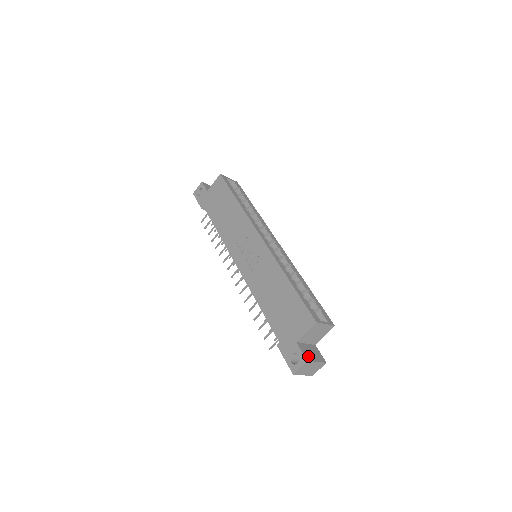
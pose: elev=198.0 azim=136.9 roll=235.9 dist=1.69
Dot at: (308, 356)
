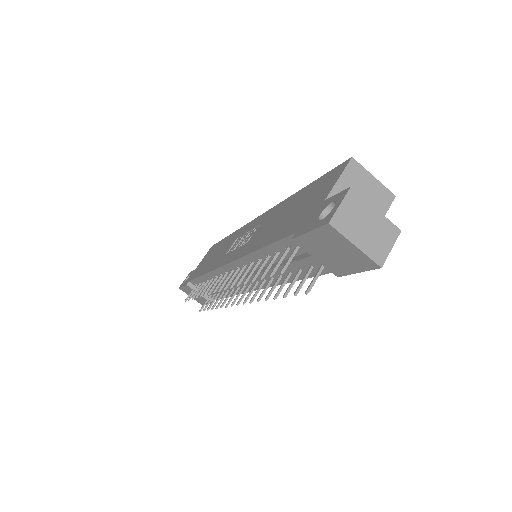
Dot at: occluded
